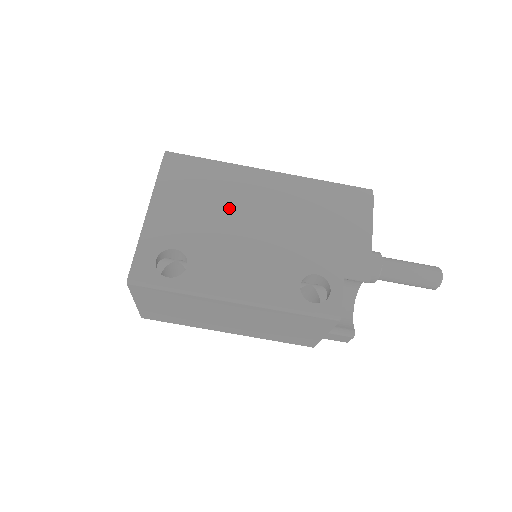
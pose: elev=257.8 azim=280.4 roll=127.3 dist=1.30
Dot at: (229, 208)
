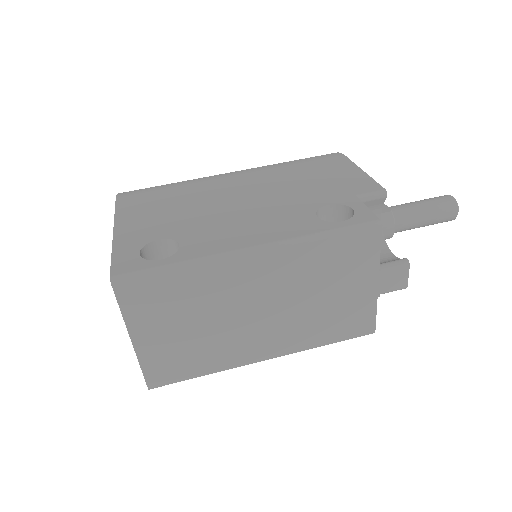
Dot at: (204, 199)
